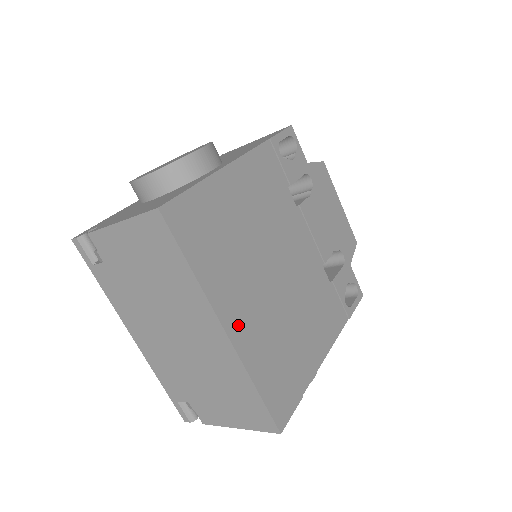
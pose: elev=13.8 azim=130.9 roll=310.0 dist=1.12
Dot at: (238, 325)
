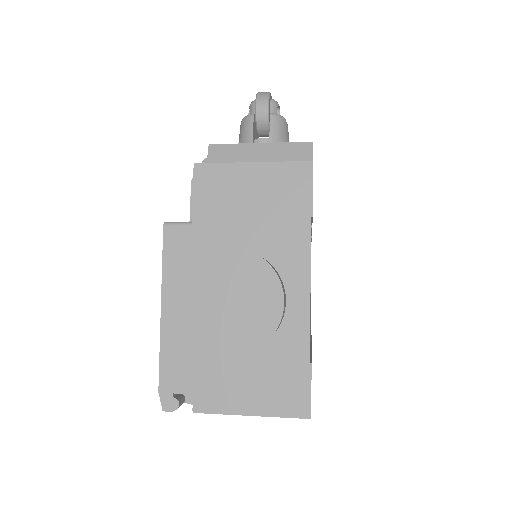
Dot at: occluded
